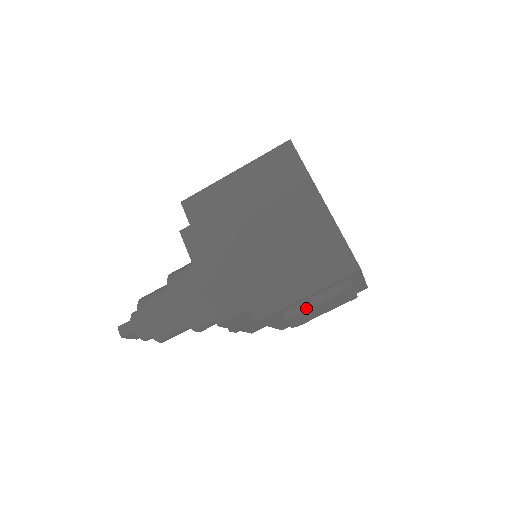
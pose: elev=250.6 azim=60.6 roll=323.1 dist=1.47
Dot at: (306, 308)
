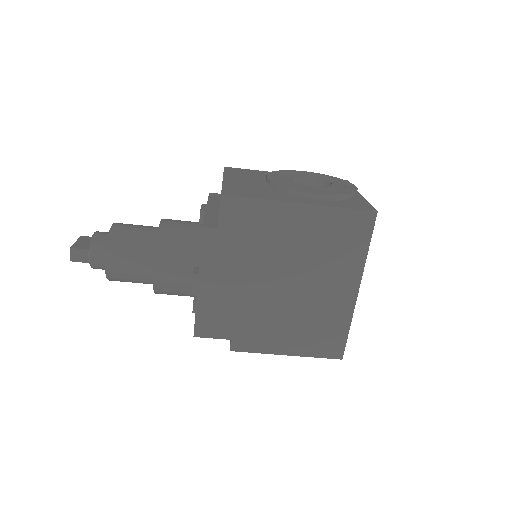
Dot at: occluded
